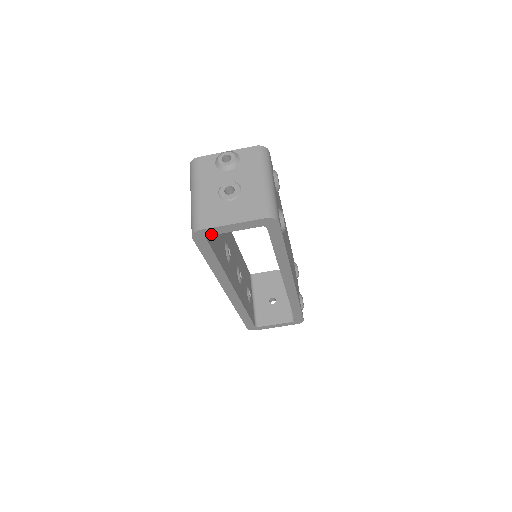
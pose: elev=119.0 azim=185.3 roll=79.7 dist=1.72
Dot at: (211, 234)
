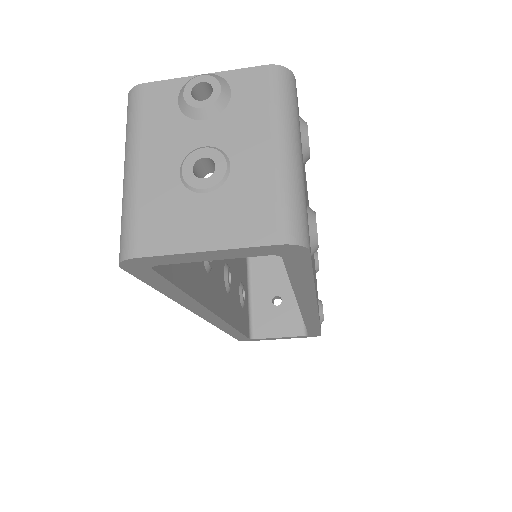
Dot at: (161, 263)
